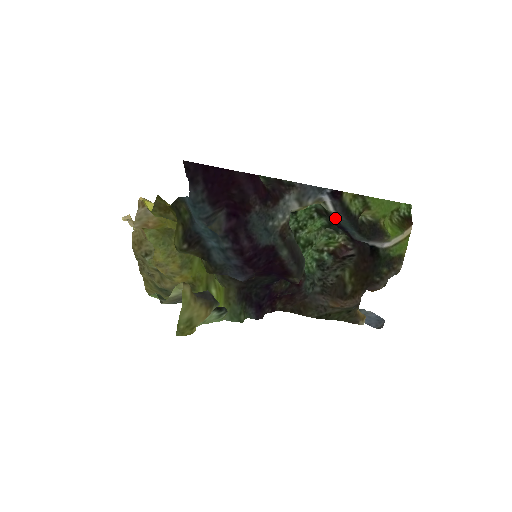
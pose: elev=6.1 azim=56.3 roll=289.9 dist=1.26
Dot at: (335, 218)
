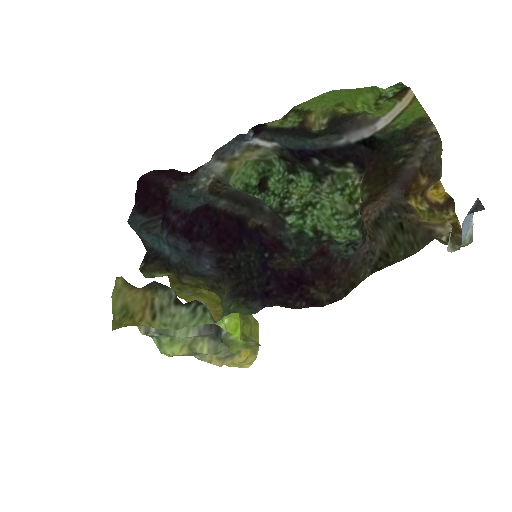
Dot at: (288, 152)
